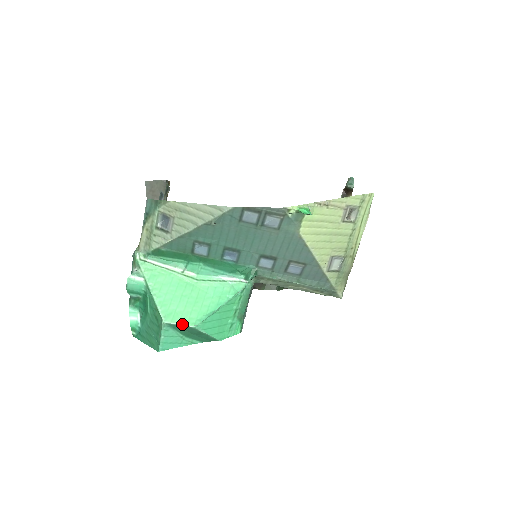
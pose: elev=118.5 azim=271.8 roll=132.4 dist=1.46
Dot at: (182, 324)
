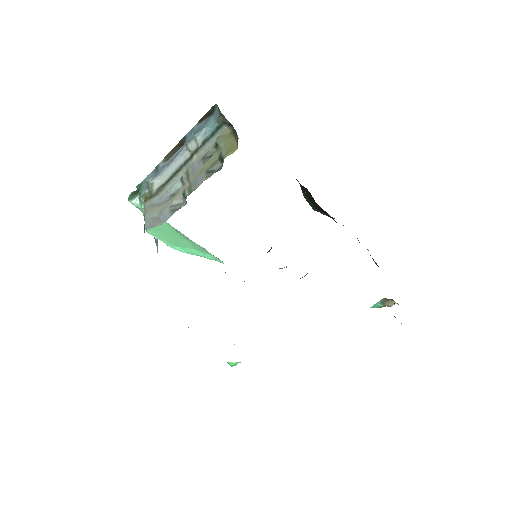
Dot at: (160, 240)
